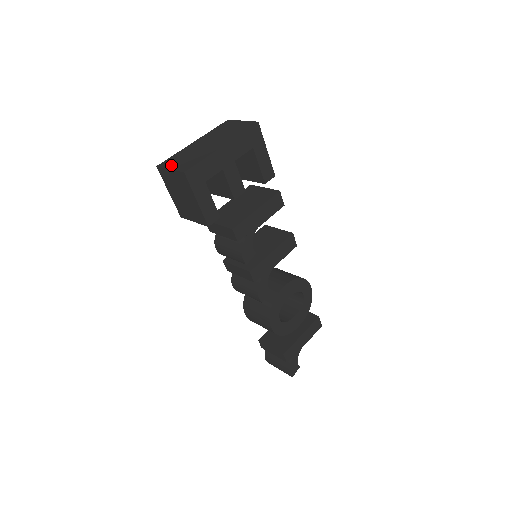
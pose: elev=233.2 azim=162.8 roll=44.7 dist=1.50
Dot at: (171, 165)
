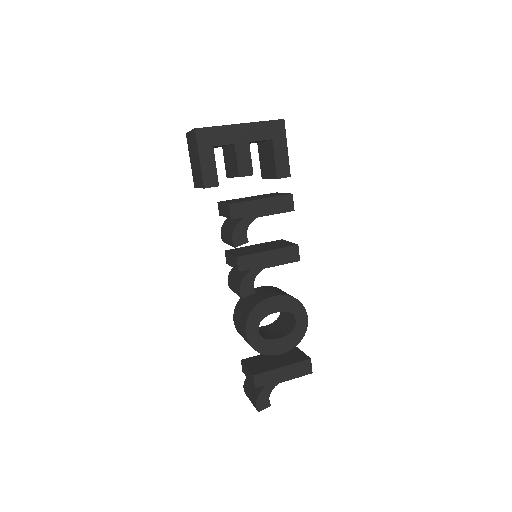
Dot at: occluded
